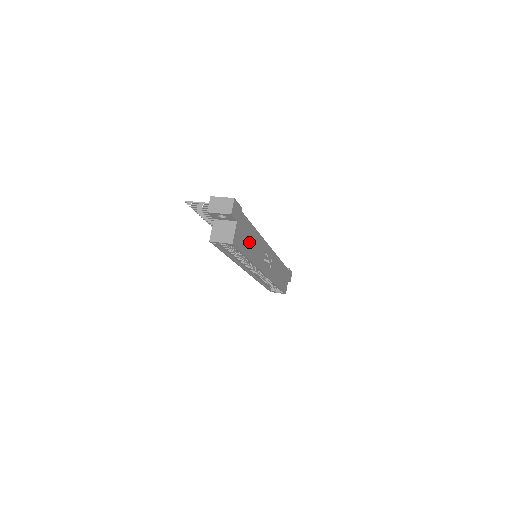
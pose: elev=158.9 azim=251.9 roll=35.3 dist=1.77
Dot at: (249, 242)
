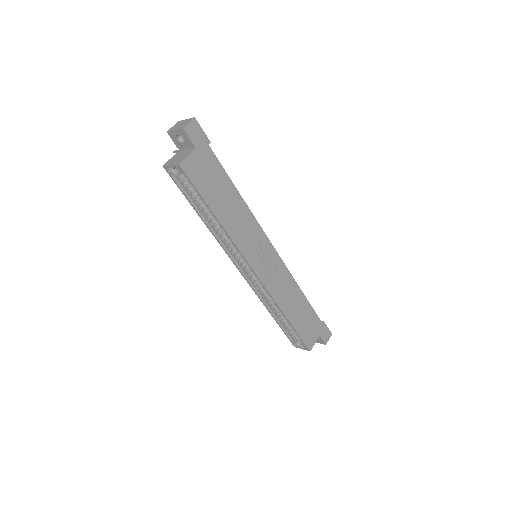
Dot at: (221, 197)
